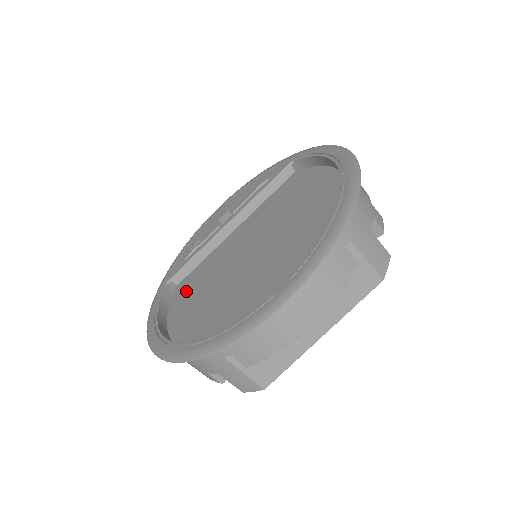
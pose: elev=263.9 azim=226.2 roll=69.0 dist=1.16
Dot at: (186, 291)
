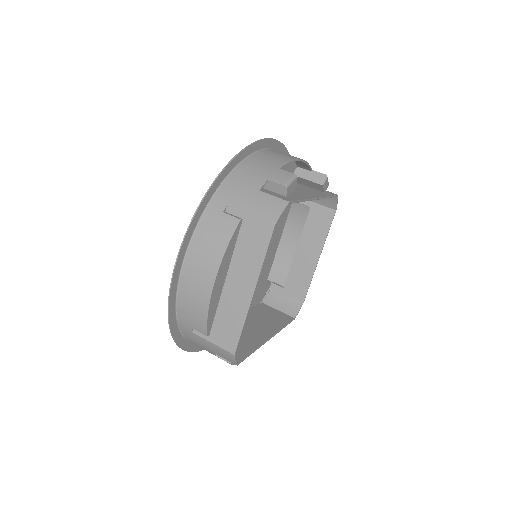
Dot at: occluded
